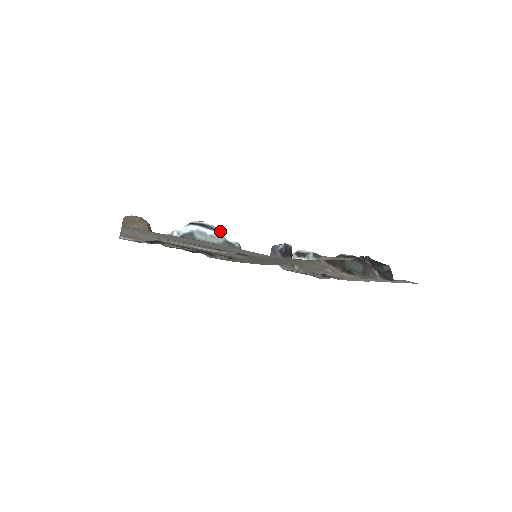
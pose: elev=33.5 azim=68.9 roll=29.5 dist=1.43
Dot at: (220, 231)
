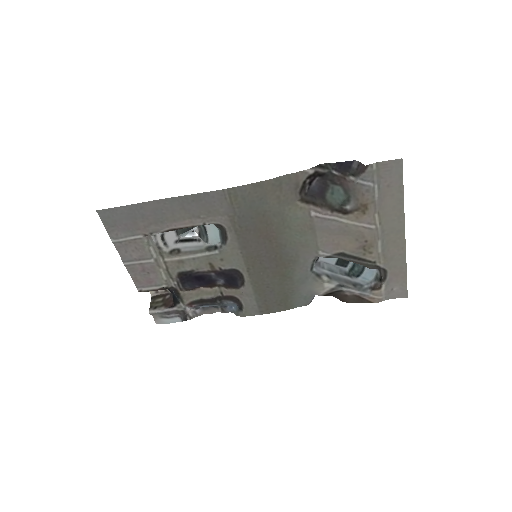
Dot at: occluded
